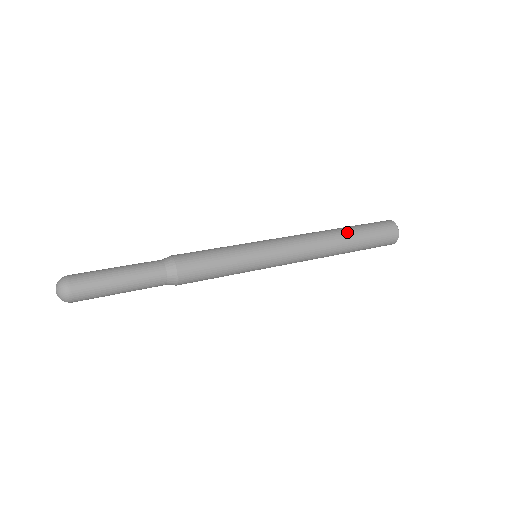
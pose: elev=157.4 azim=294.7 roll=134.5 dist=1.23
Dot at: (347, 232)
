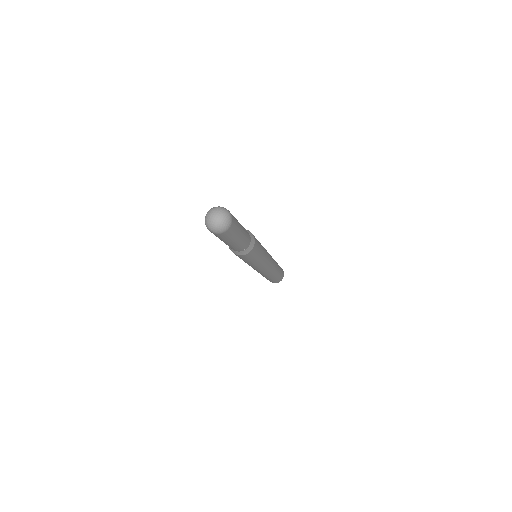
Dot at: occluded
